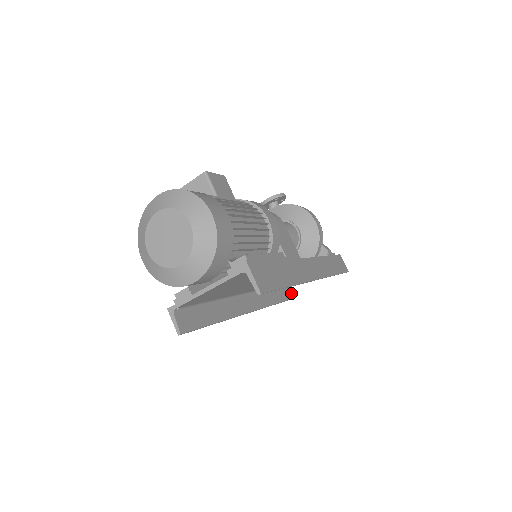
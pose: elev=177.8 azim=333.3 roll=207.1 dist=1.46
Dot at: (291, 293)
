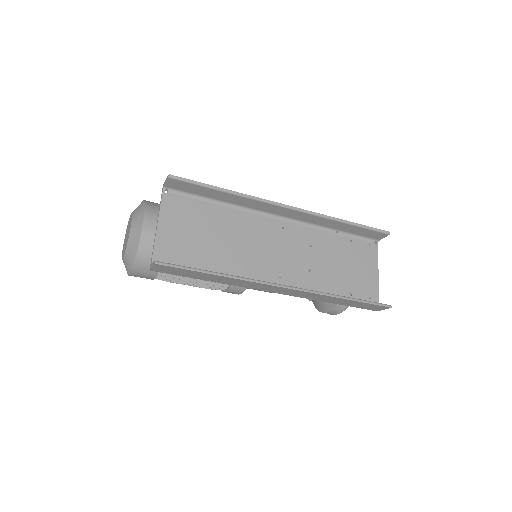
Dot at: occluded
